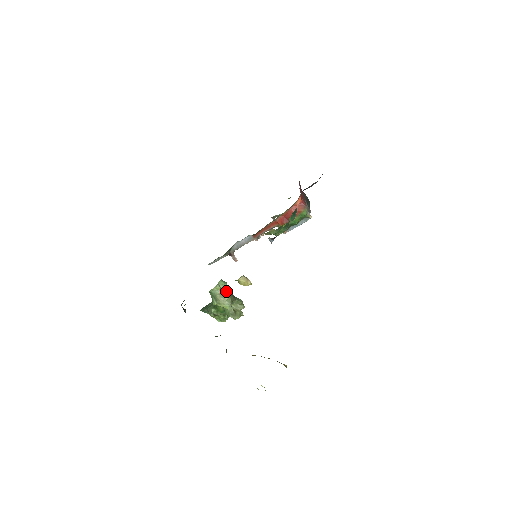
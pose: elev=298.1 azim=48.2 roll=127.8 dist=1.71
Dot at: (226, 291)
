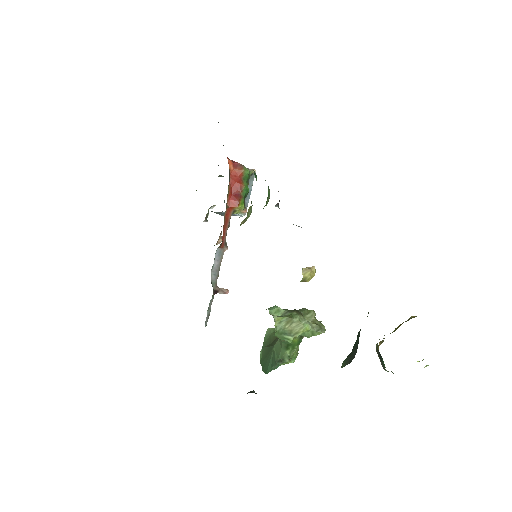
Dot at: (286, 313)
